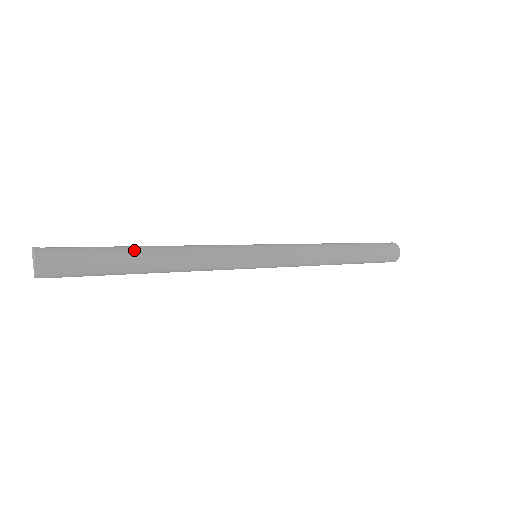
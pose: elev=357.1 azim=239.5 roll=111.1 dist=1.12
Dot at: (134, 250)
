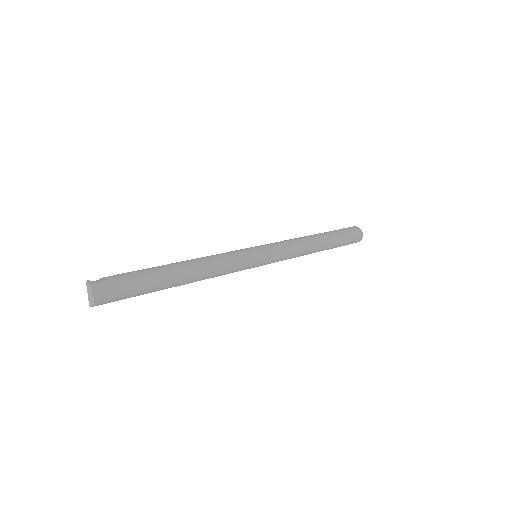
Dot at: (168, 275)
